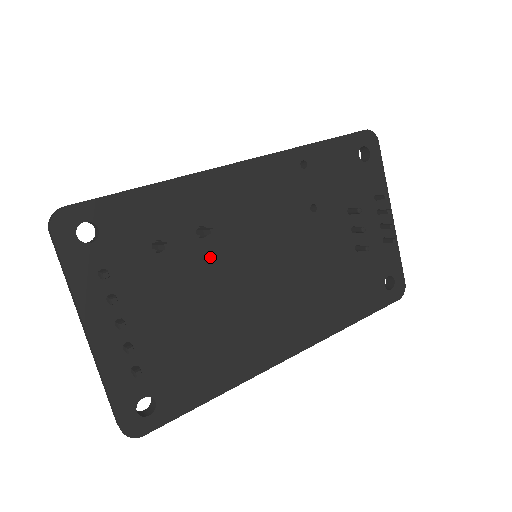
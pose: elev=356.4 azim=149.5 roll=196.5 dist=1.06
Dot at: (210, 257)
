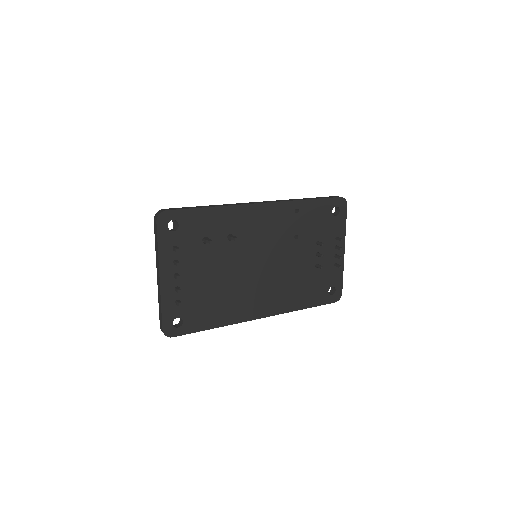
Dot at: (231, 252)
